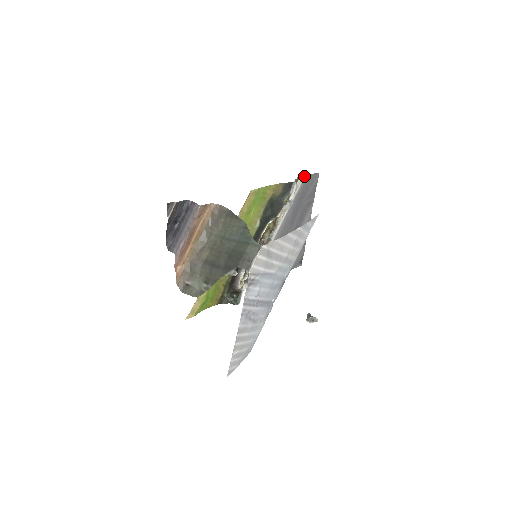
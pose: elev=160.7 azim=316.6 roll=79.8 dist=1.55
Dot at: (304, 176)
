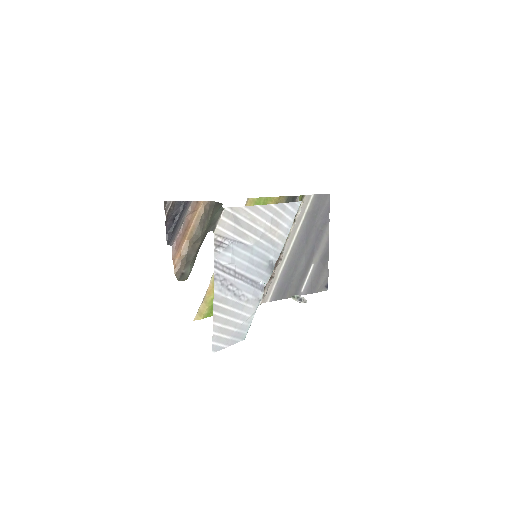
Dot at: (312, 195)
